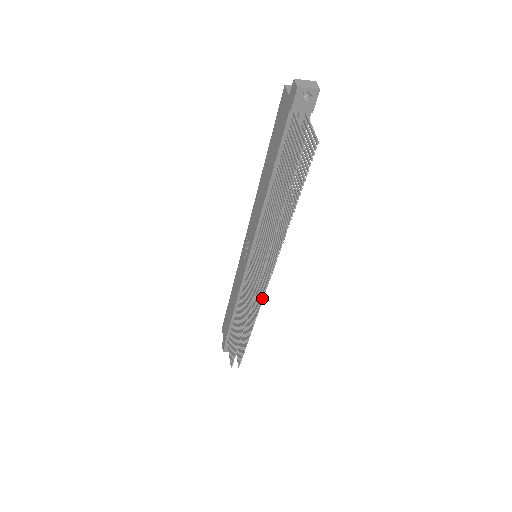
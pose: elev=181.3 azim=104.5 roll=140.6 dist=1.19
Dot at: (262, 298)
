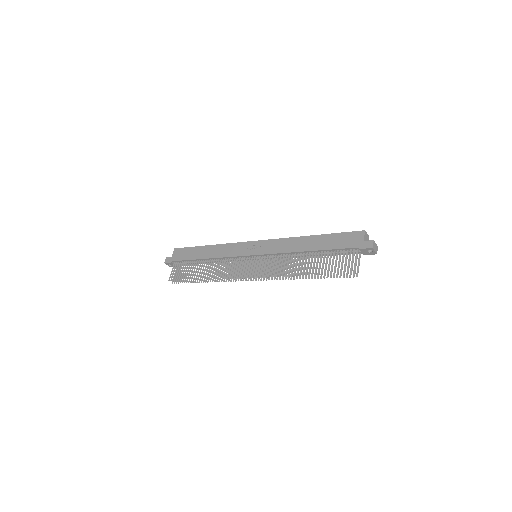
Dot at: (241, 280)
